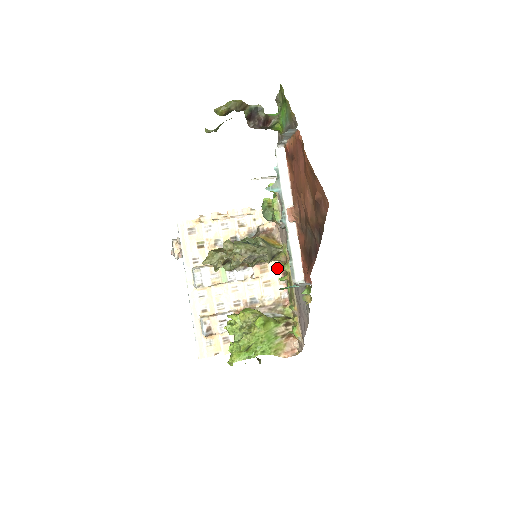
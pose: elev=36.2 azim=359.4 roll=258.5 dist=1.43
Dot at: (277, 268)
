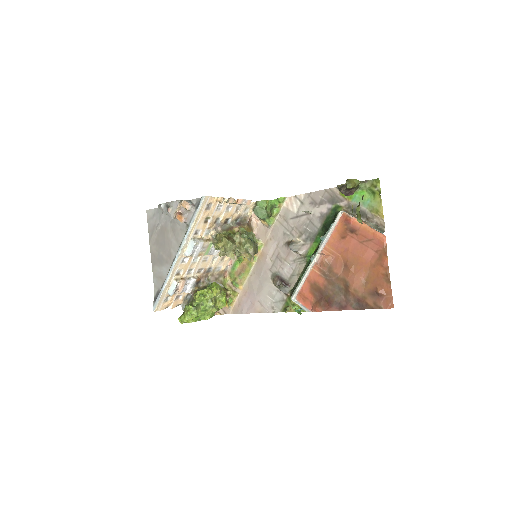
Dot at: occluded
